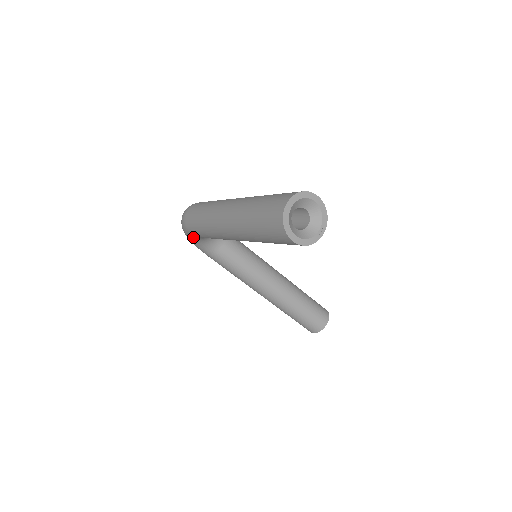
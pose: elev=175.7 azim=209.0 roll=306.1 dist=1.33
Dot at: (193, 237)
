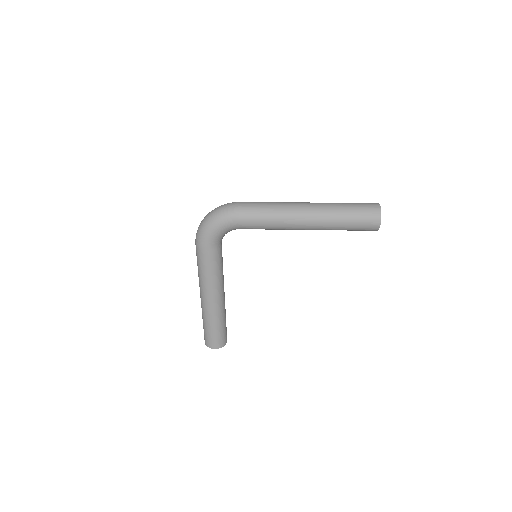
Dot at: (229, 226)
